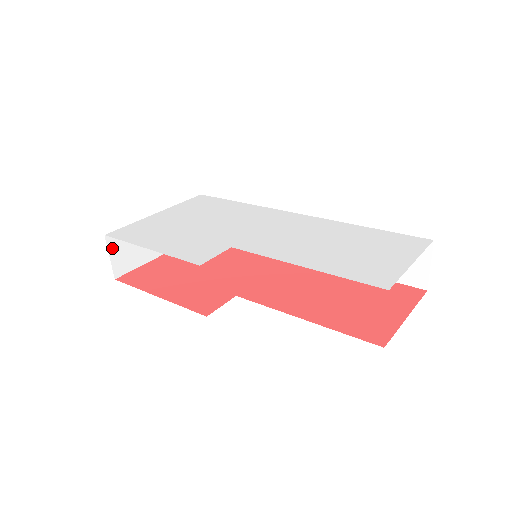
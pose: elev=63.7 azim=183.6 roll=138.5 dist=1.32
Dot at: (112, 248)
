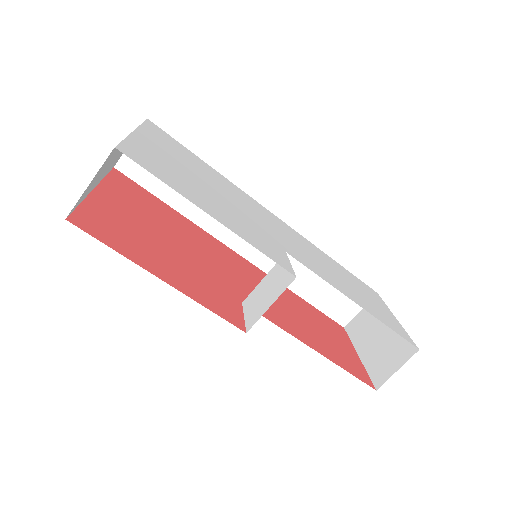
Dot at: (99, 169)
